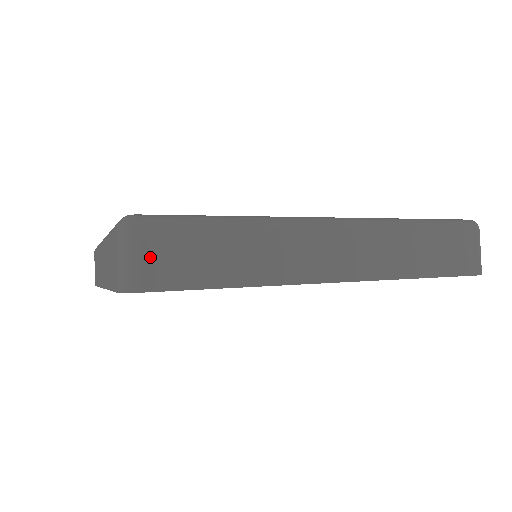
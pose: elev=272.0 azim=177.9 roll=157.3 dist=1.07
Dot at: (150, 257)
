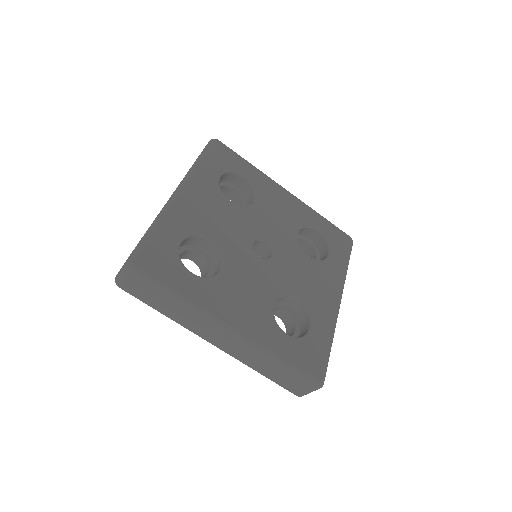
Dot at: occluded
